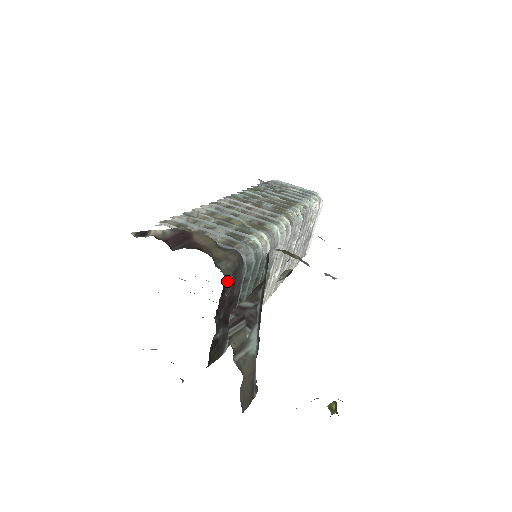
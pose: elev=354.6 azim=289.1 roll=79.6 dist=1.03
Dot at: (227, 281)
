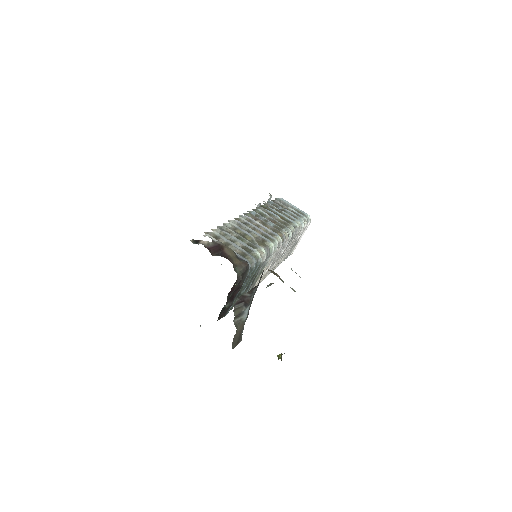
Dot at: (238, 278)
